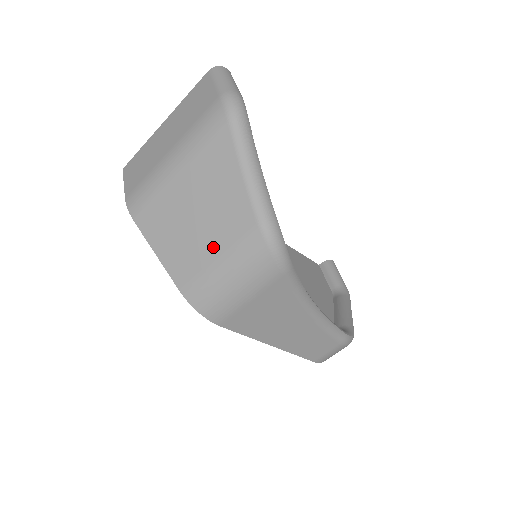
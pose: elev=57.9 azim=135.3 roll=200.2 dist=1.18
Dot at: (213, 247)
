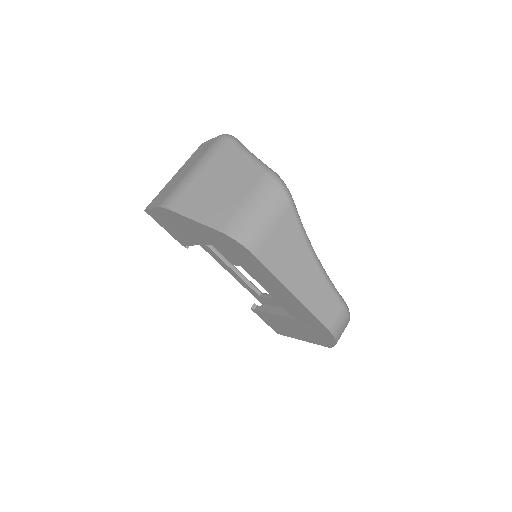
Dot at: (239, 196)
